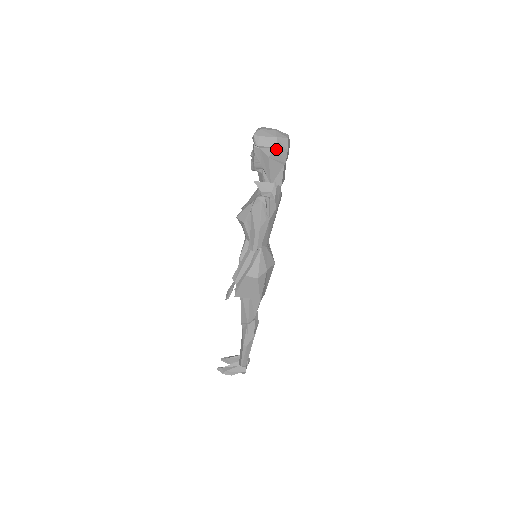
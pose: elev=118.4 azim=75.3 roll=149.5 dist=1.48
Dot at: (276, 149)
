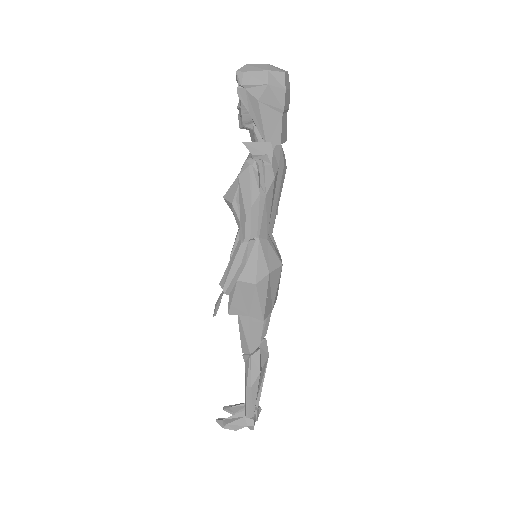
Dot at: (268, 87)
